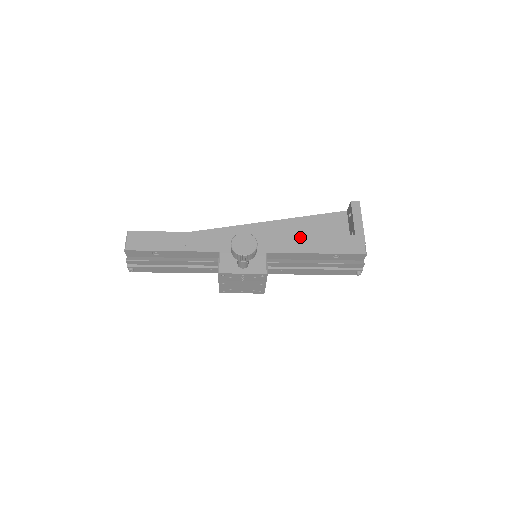
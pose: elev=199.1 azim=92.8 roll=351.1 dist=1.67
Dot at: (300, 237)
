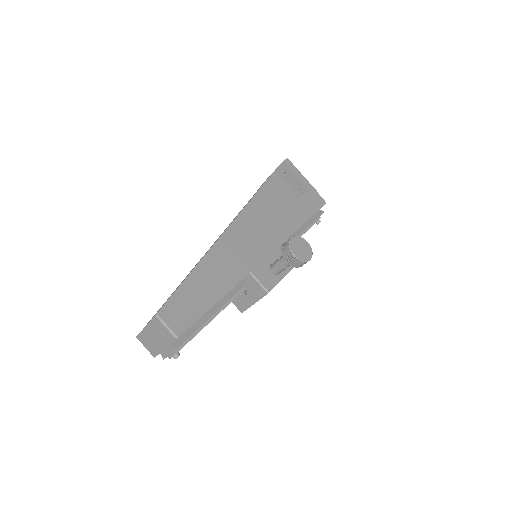
Dot at: (285, 216)
